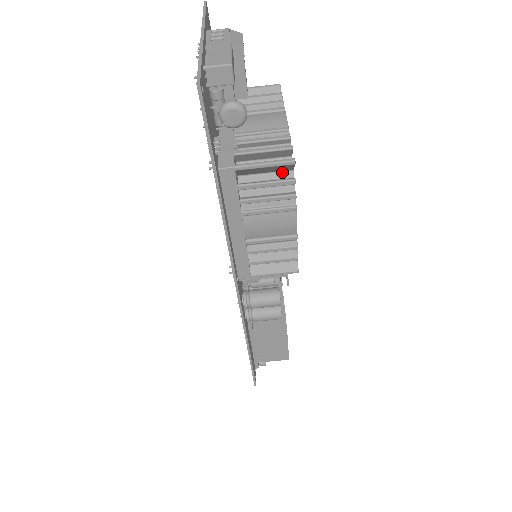
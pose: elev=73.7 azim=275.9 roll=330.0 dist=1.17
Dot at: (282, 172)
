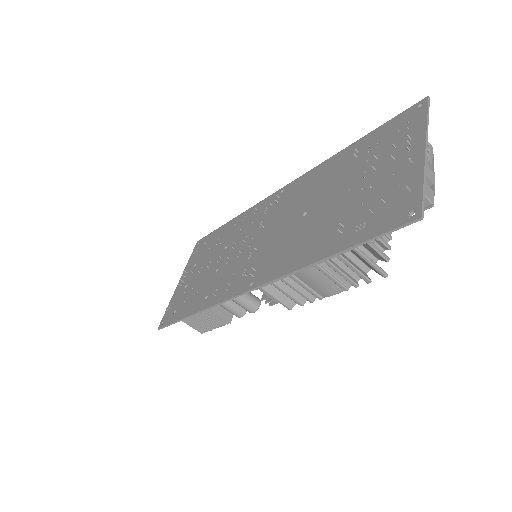
Dot at: (365, 264)
